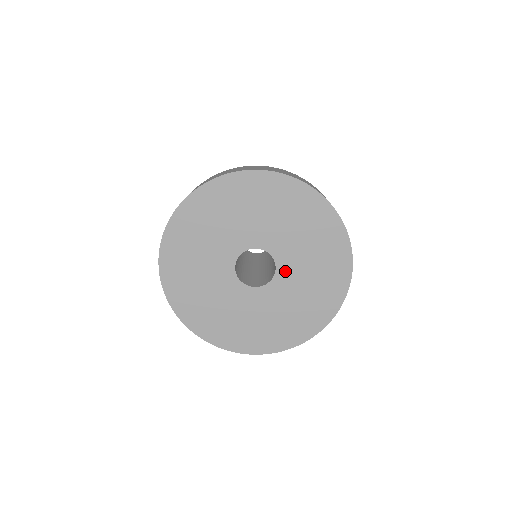
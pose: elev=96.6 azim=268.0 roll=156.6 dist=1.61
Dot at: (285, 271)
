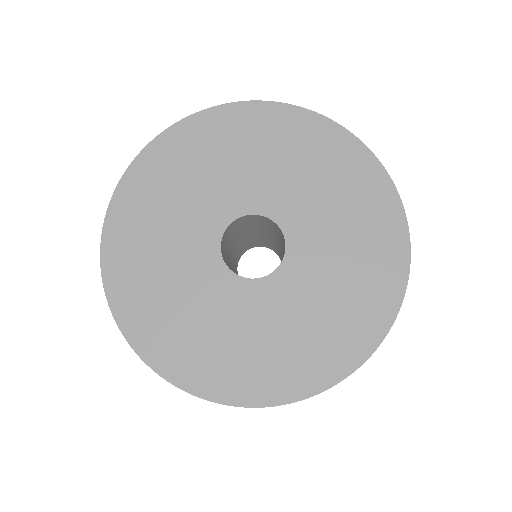
Dot at: (300, 236)
